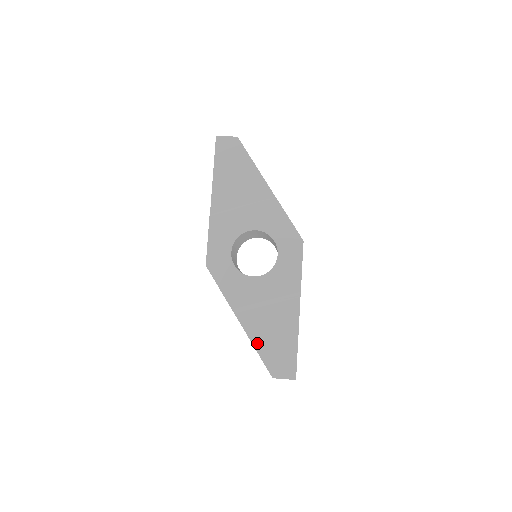
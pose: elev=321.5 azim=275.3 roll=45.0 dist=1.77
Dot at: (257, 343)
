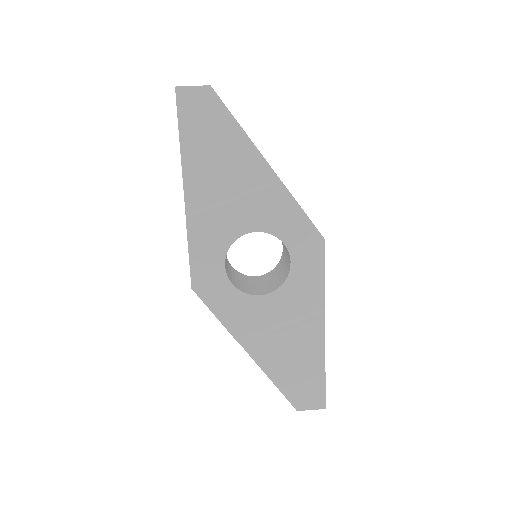
Dot at: (274, 375)
